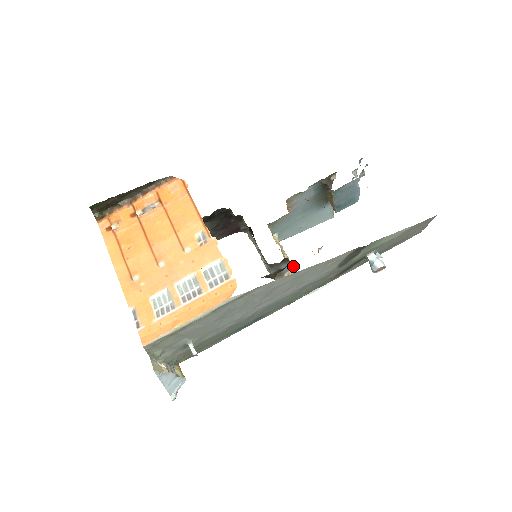
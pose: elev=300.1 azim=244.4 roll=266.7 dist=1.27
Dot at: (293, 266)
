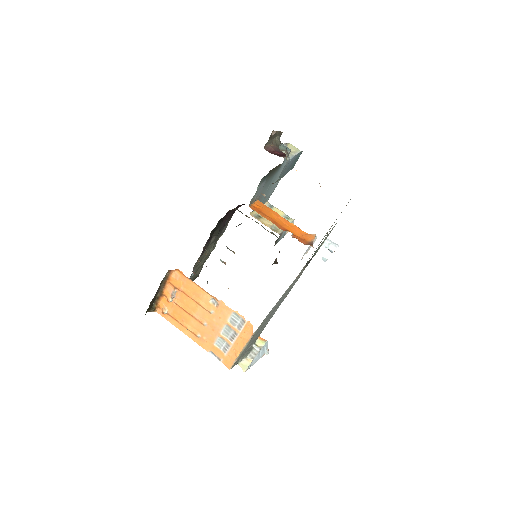
Dot at: occluded
